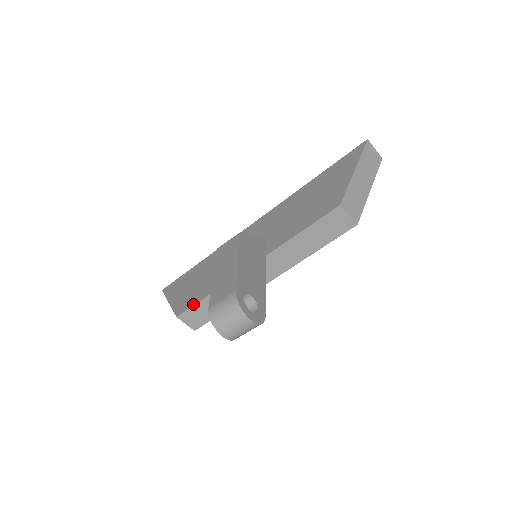
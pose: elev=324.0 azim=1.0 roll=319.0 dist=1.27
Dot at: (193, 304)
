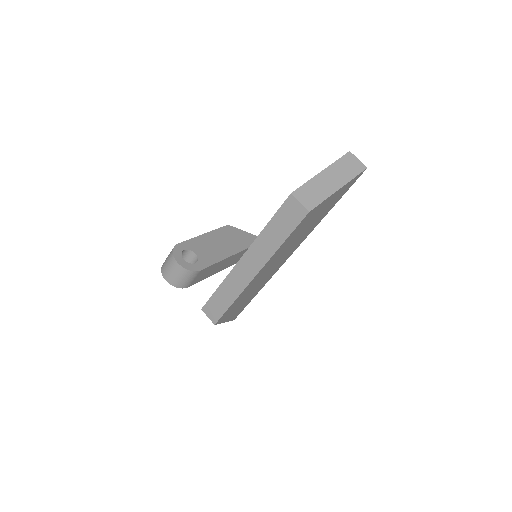
Dot at: (211, 297)
